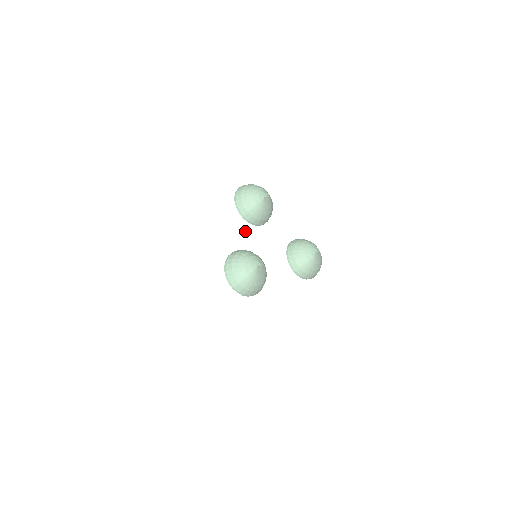
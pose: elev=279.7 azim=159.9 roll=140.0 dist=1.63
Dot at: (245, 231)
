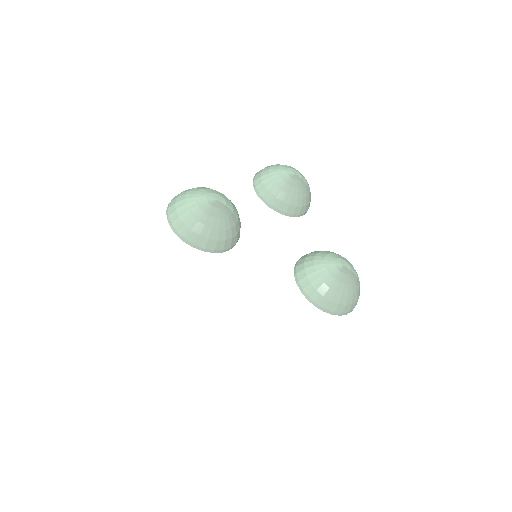
Dot at: (246, 199)
